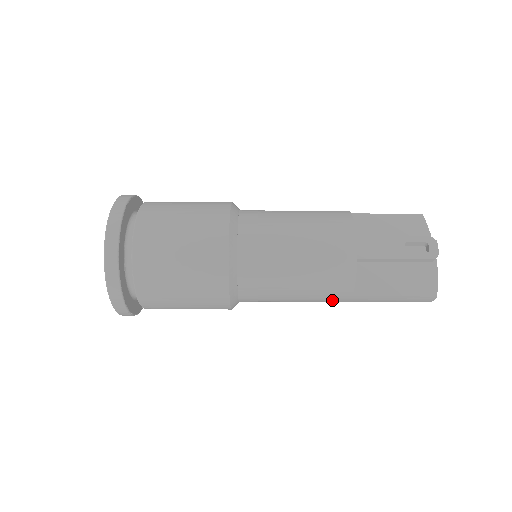
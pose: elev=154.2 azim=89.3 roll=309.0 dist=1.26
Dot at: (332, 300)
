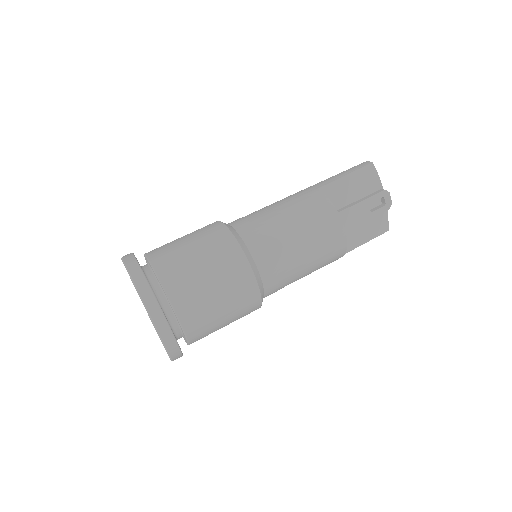
Dot at: occluded
